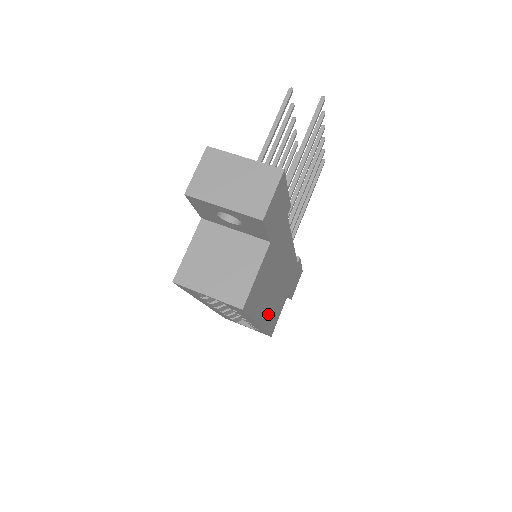
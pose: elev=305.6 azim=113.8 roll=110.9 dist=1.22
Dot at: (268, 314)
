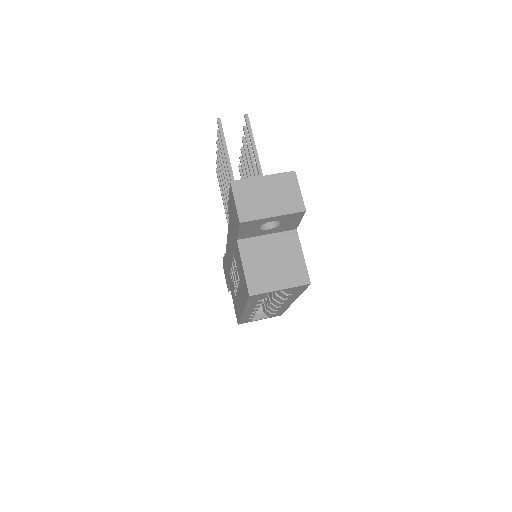
Dot at: occluded
